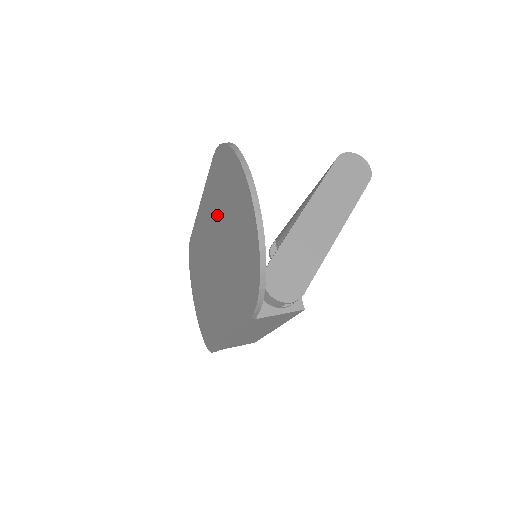
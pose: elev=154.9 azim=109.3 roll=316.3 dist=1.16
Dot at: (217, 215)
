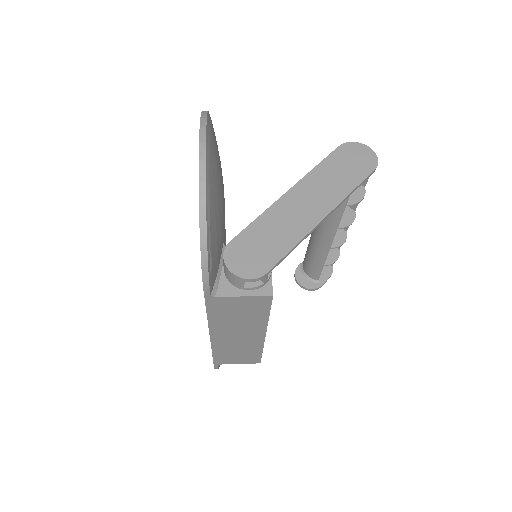
Dot at: occluded
